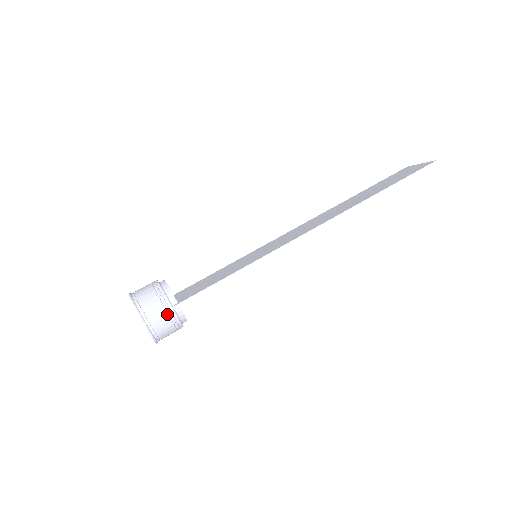
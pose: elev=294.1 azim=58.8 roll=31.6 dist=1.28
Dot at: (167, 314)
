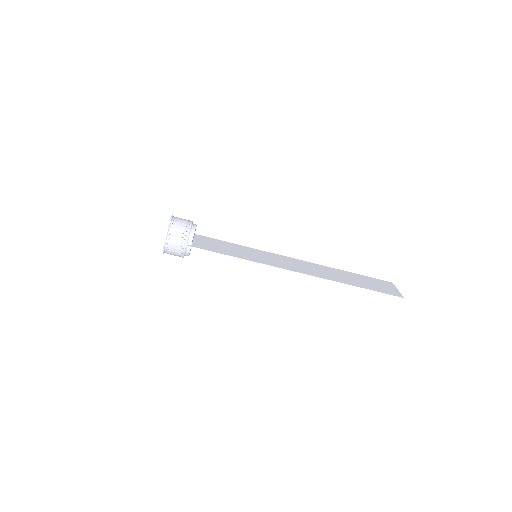
Dot at: (181, 246)
